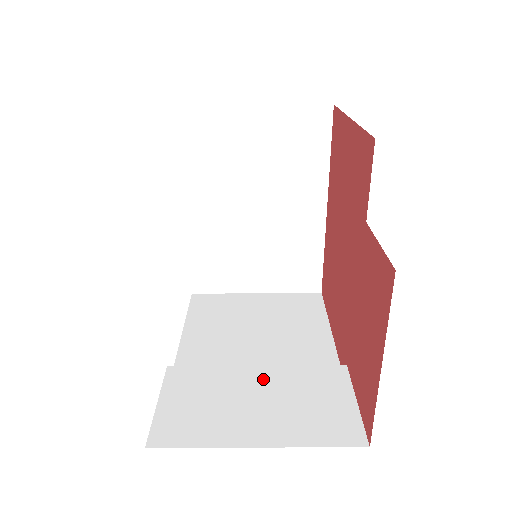
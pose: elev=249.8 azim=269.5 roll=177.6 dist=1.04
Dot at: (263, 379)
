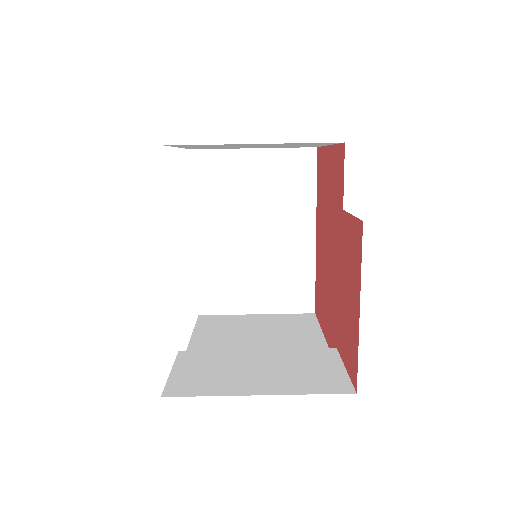
Dot at: (263, 357)
